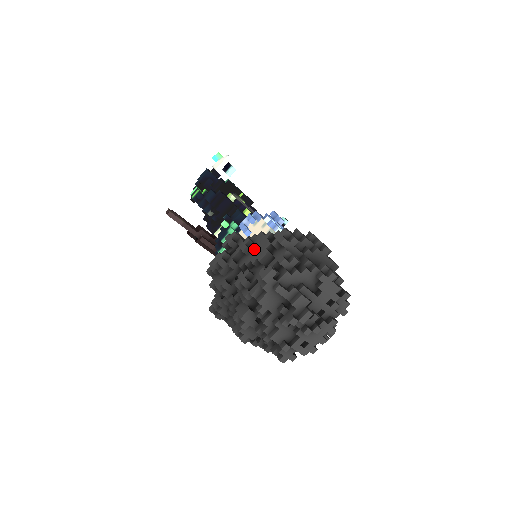
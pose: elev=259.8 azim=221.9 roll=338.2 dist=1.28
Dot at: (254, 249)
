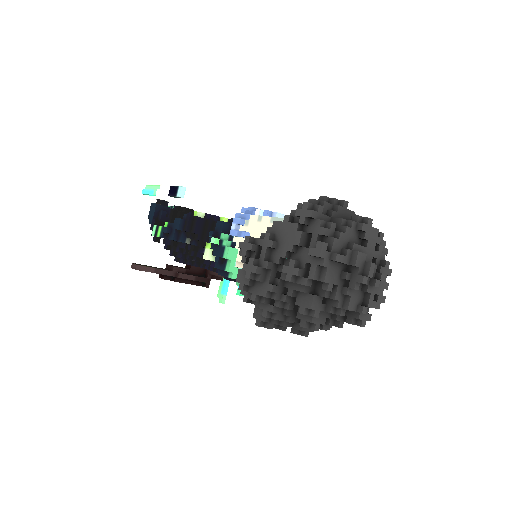
Dot at: (281, 239)
